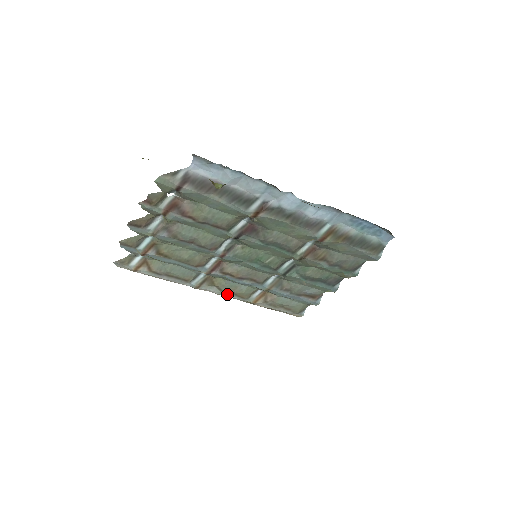
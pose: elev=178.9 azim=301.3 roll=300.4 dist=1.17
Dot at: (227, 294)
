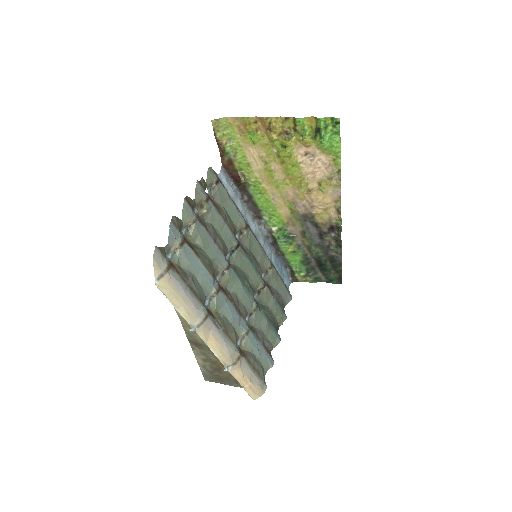
Dot at: (224, 335)
